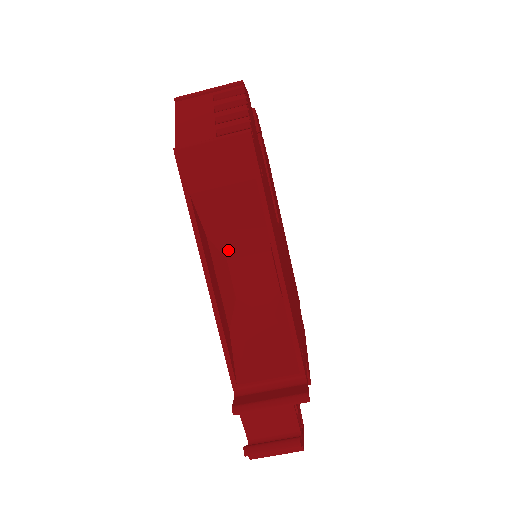
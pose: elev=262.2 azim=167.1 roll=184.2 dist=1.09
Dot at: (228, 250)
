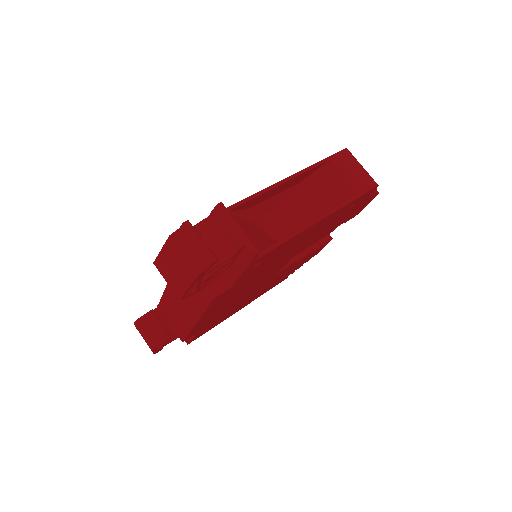
Dot at: (294, 201)
